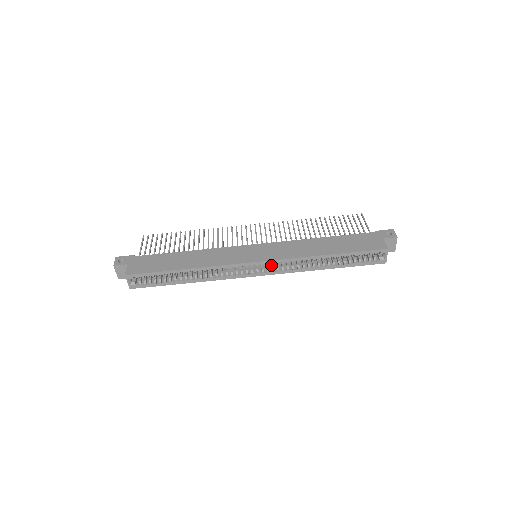
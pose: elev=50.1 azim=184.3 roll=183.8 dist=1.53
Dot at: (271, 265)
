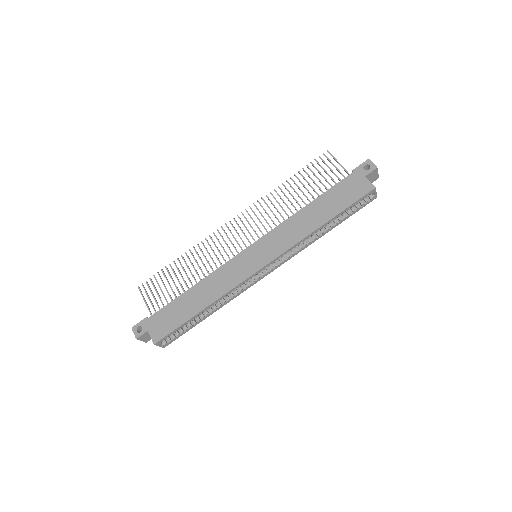
Dot at: occluded
